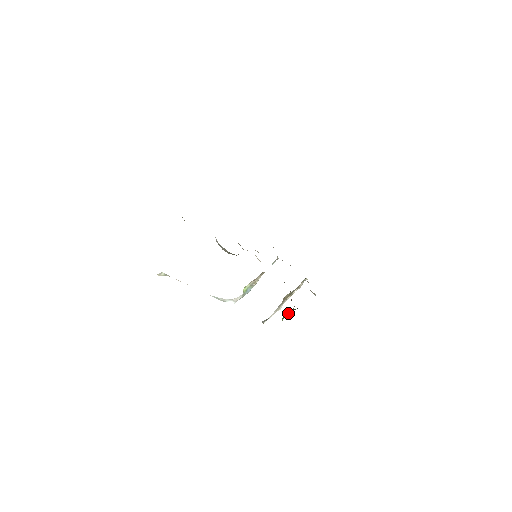
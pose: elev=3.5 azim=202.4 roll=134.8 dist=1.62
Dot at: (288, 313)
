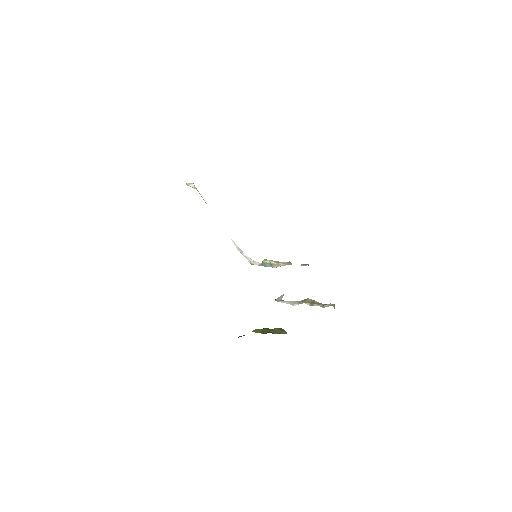
Dot at: (262, 331)
